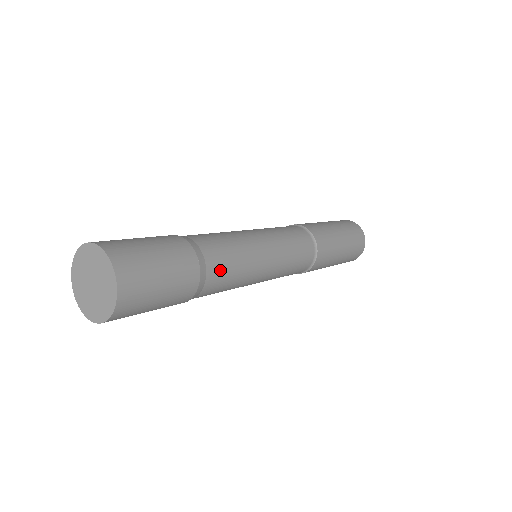
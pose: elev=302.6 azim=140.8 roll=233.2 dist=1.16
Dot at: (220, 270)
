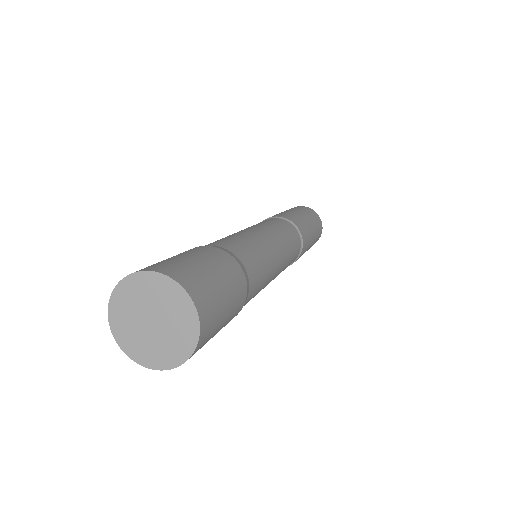
Dot at: (256, 280)
